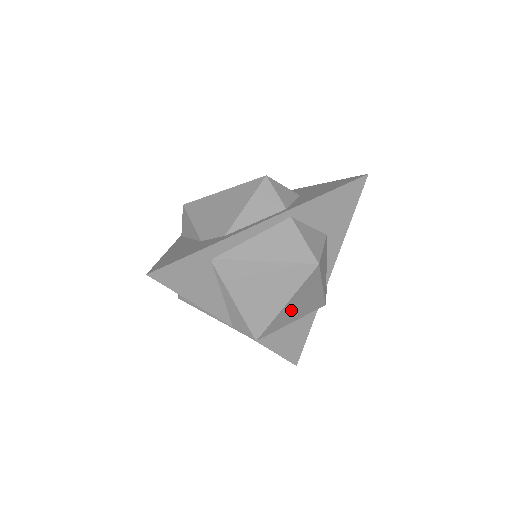
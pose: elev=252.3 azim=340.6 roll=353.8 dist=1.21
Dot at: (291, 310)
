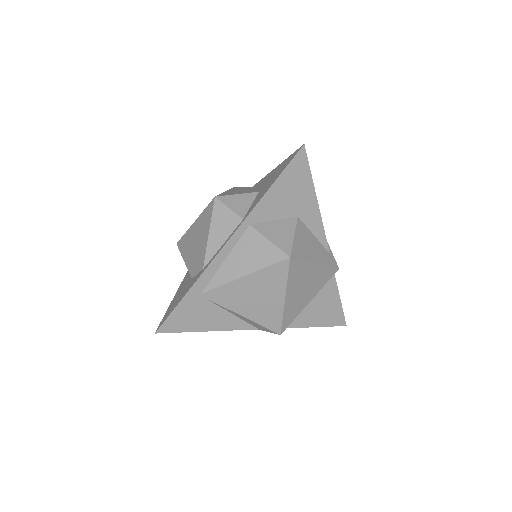
Dot at: (297, 297)
